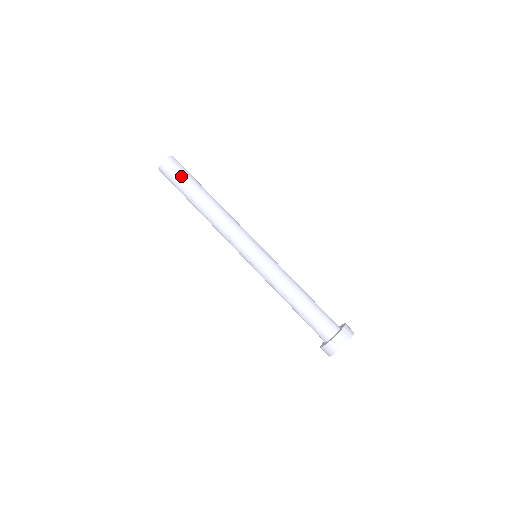
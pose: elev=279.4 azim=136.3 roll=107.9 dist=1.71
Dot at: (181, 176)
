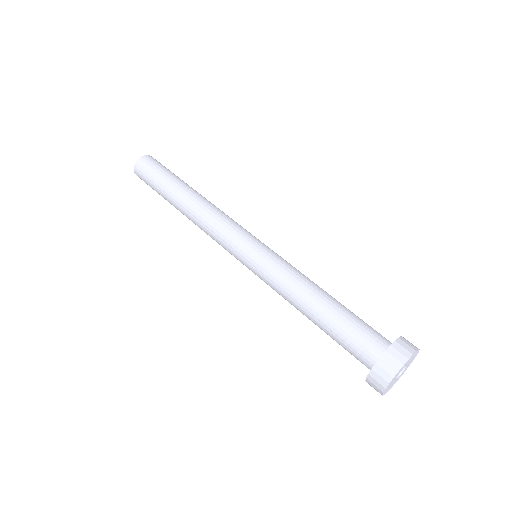
Dot at: (164, 169)
